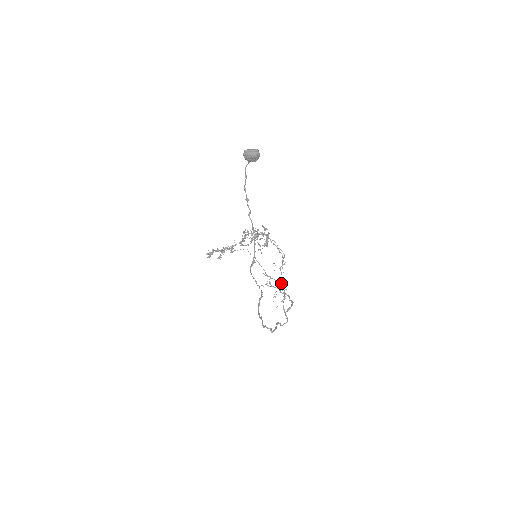
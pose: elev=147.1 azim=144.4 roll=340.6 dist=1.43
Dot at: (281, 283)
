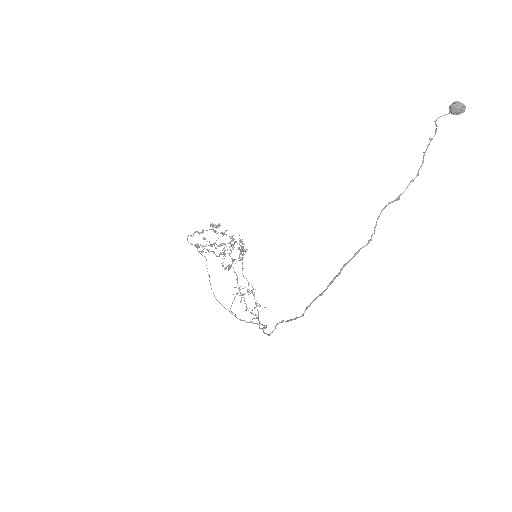
Dot at: occluded
